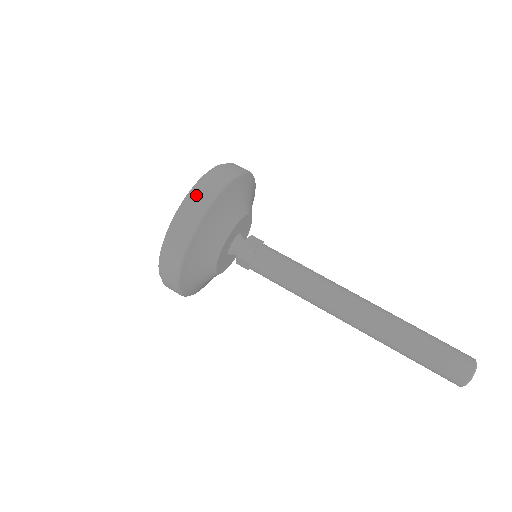
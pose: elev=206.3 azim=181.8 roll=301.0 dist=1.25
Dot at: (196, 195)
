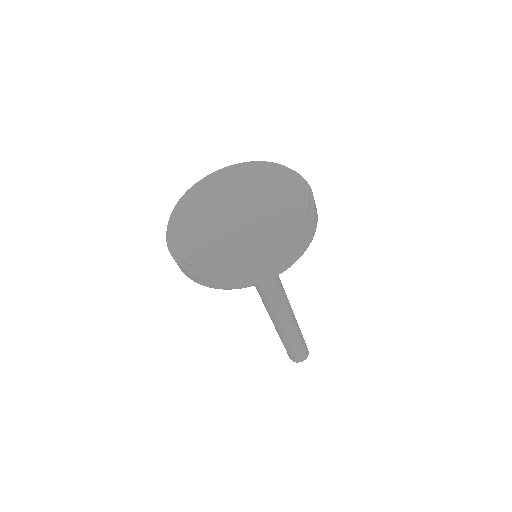
Dot at: (303, 239)
